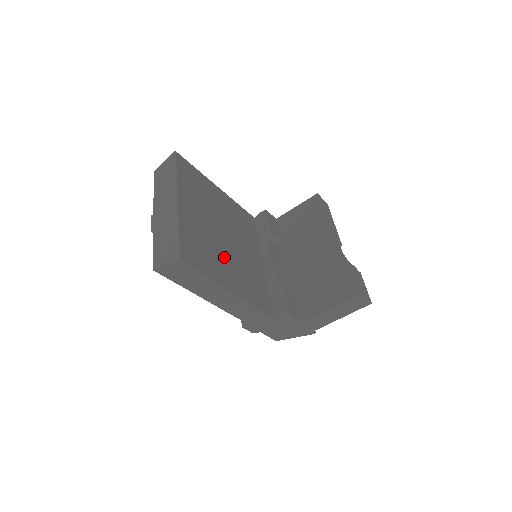
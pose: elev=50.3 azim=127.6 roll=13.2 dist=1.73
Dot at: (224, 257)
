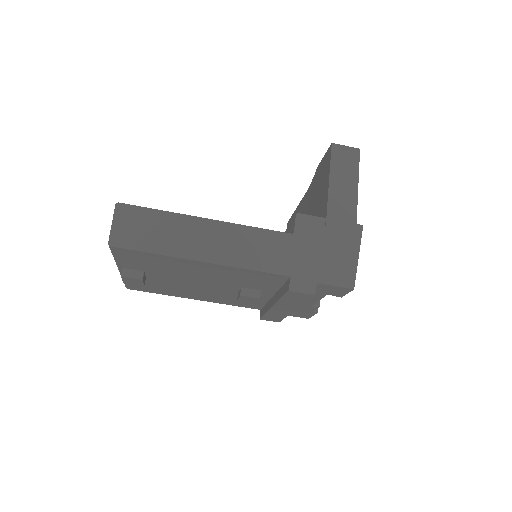
Dot at: occluded
